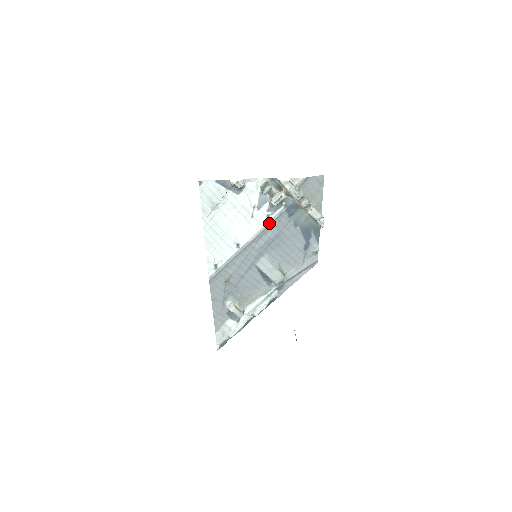
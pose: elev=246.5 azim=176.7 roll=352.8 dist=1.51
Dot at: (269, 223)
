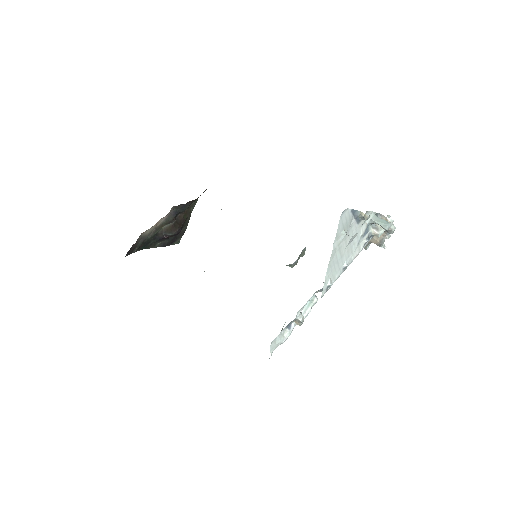
Dot at: occluded
